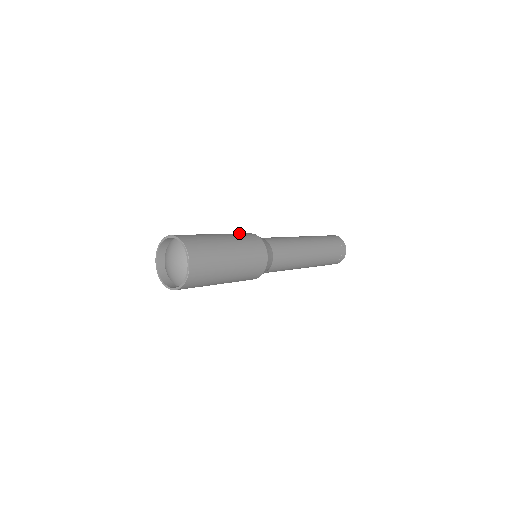
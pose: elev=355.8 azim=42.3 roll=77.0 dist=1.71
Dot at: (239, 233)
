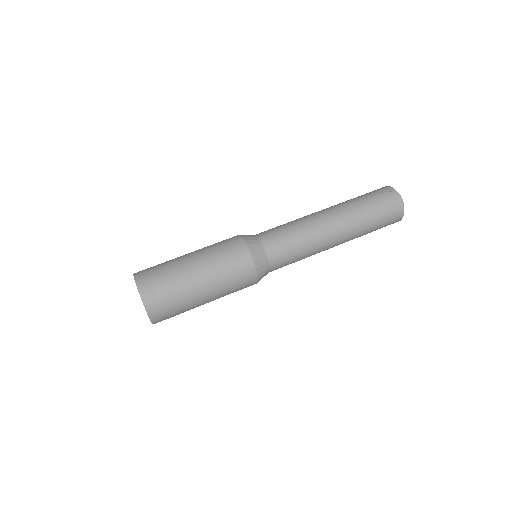
Dot at: (236, 267)
